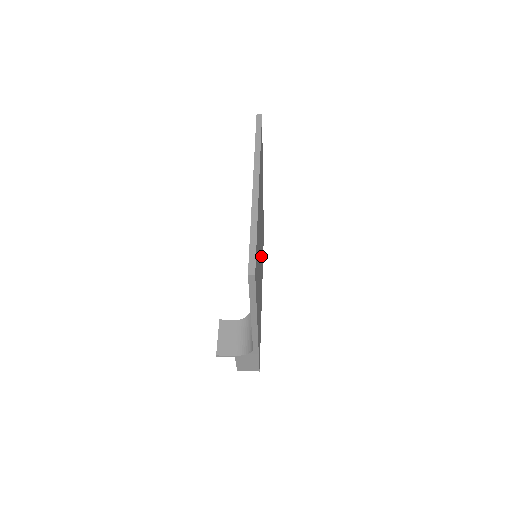
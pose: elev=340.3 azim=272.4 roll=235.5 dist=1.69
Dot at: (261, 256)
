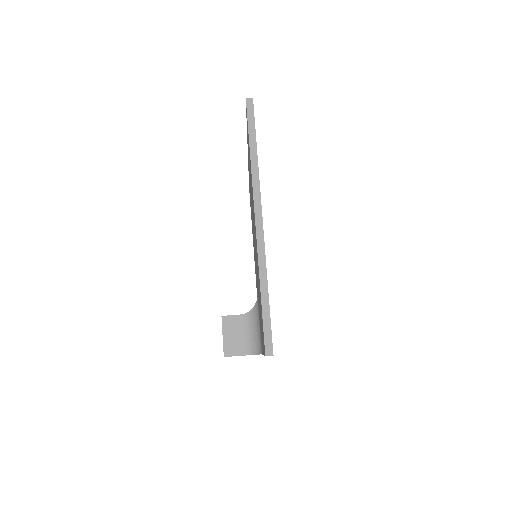
Dot at: occluded
